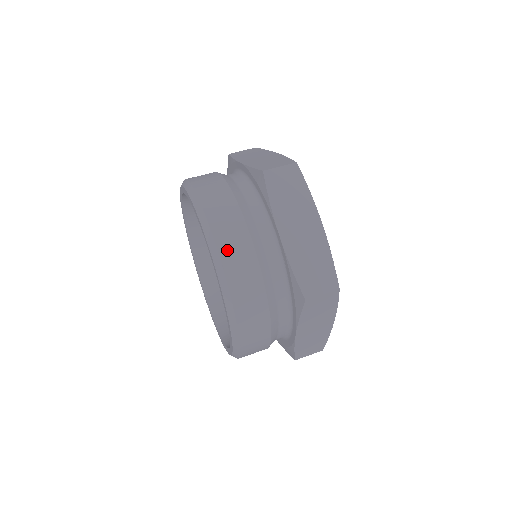
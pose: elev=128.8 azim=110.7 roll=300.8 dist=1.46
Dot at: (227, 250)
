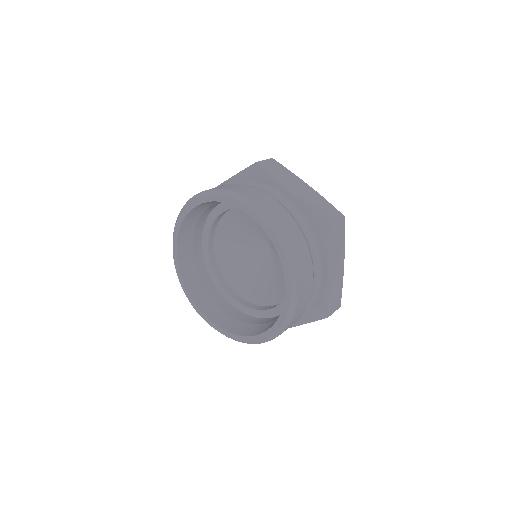
Dot at: (264, 205)
